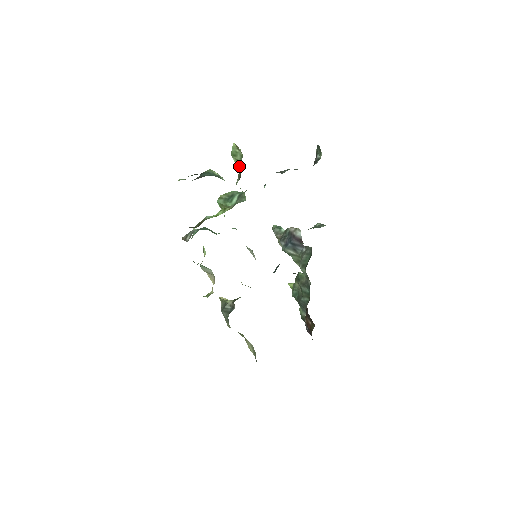
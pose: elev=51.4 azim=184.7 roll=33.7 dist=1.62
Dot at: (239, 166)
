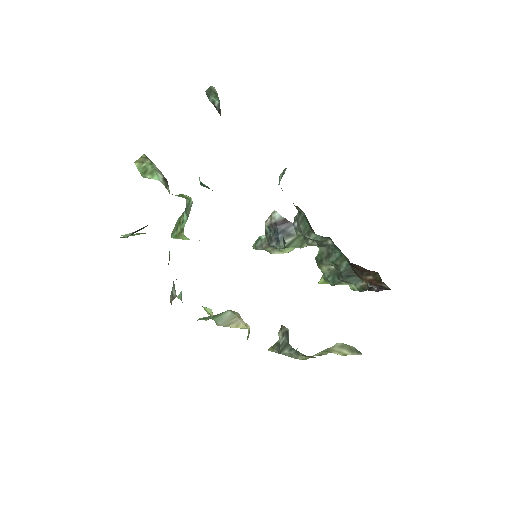
Dot at: (157, 176)
